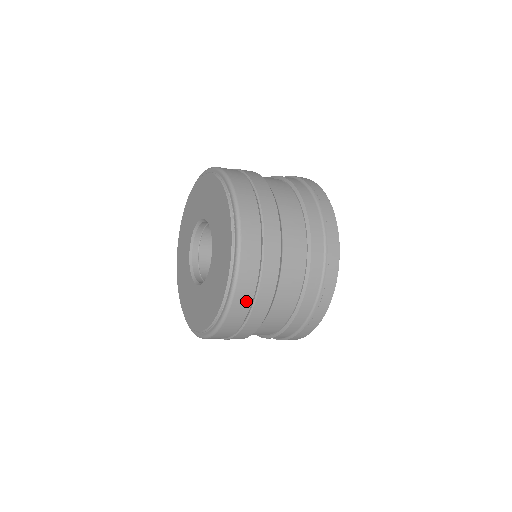
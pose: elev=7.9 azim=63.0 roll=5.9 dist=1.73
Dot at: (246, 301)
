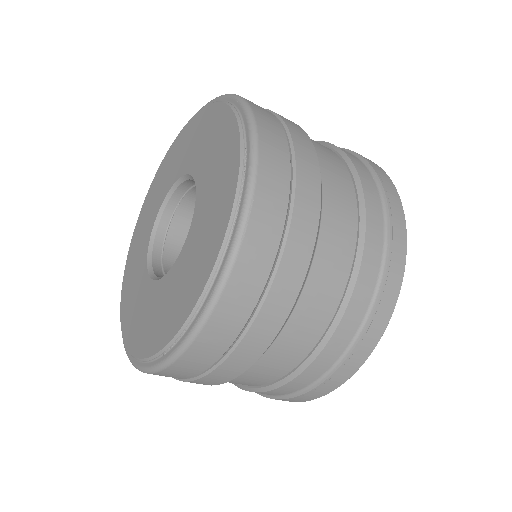
Dot at: (214, 350)
